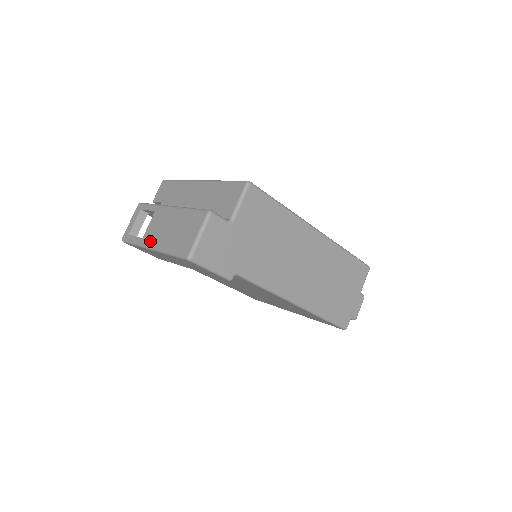
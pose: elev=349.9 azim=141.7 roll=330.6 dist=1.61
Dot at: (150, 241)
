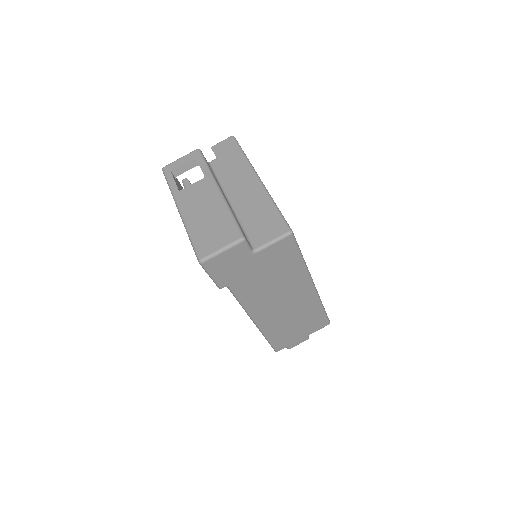
Dot at: (183, 203)
